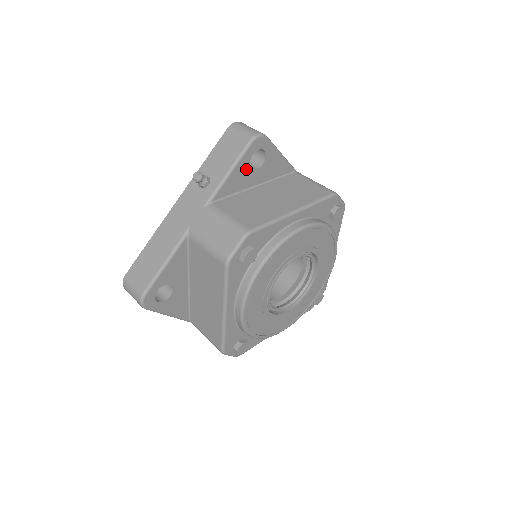
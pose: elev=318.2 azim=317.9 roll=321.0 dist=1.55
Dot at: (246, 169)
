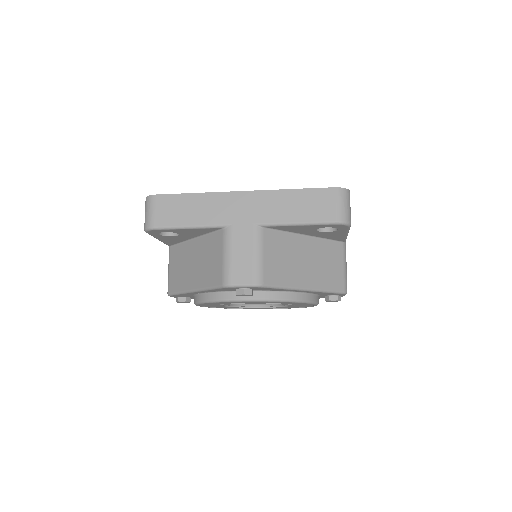
Dot at: (168, 237)
